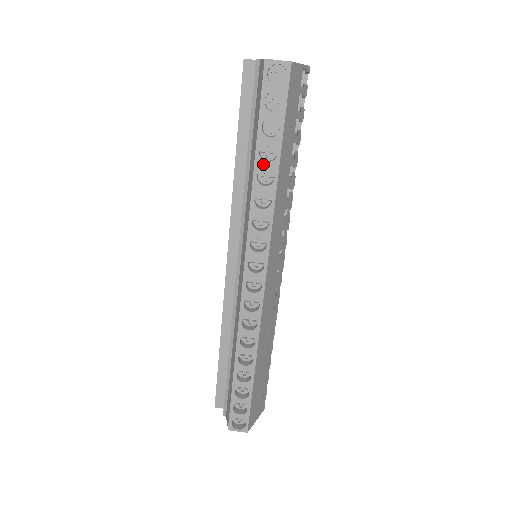
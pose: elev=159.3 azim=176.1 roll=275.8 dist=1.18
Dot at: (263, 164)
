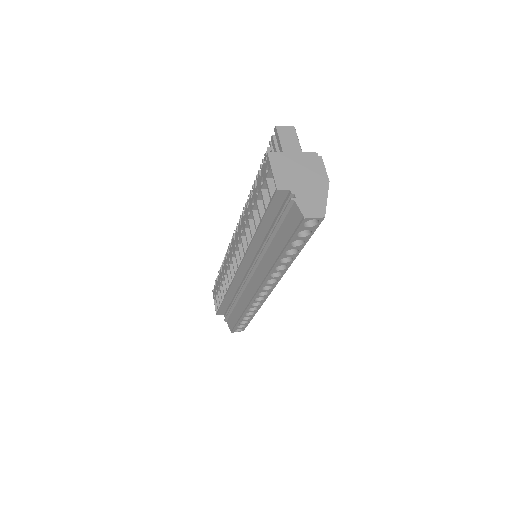
Dot at: (286, 256)
